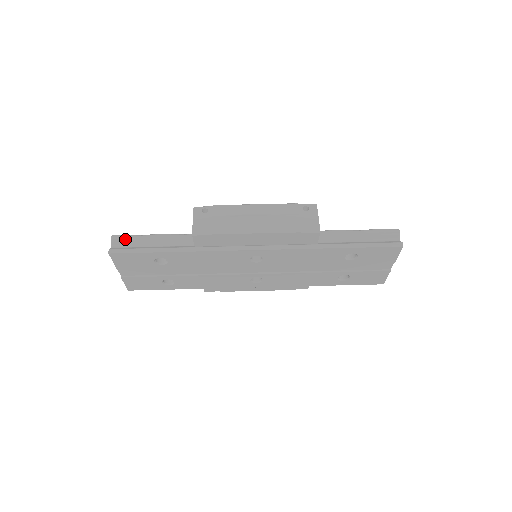
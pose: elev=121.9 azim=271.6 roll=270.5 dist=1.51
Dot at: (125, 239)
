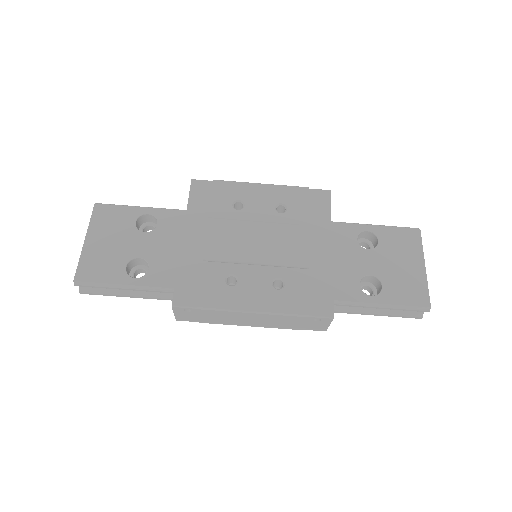
Dot at: (92, 287)
